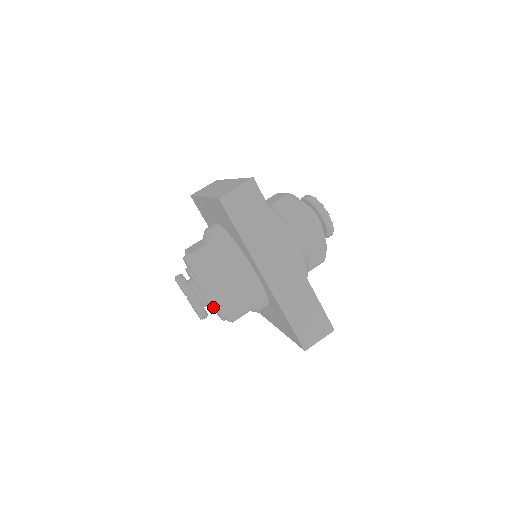
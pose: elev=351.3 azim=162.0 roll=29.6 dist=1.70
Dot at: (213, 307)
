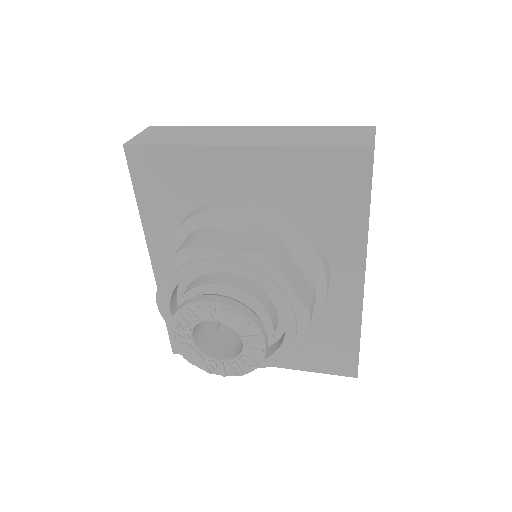
Dot at: (268, 346)
